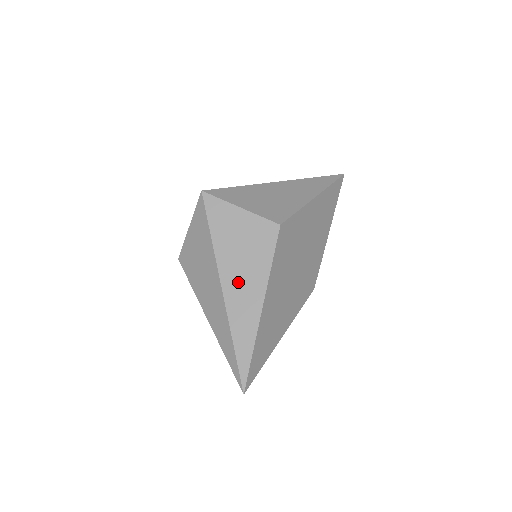
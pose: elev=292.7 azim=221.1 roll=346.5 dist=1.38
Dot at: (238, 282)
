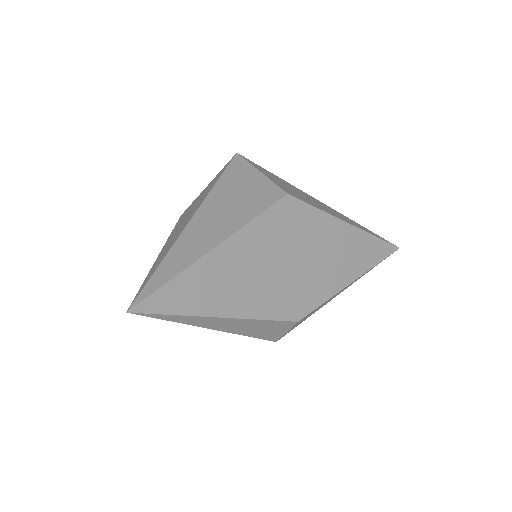
Dot at: (210, 219)
